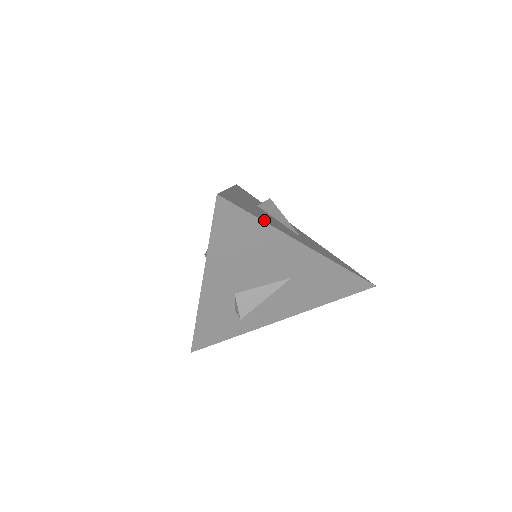
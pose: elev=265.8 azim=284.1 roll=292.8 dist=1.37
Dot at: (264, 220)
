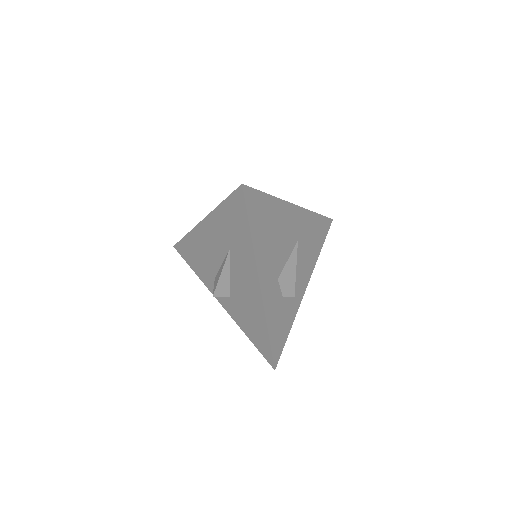
Dot at: occluded
